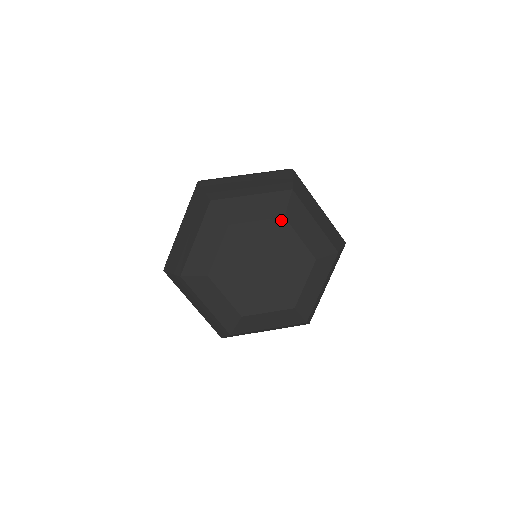
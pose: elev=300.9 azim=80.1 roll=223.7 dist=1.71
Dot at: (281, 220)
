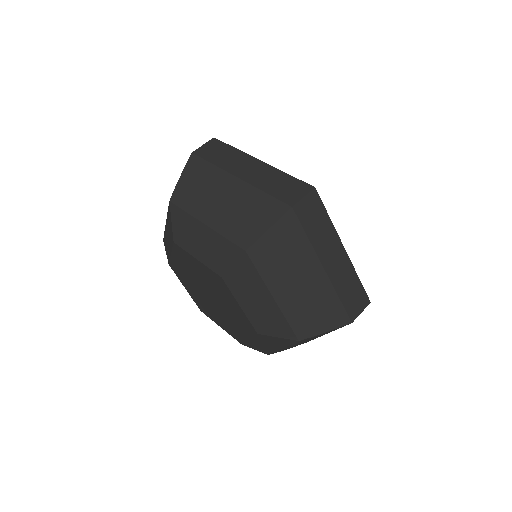
Dot at: (219, 277)
